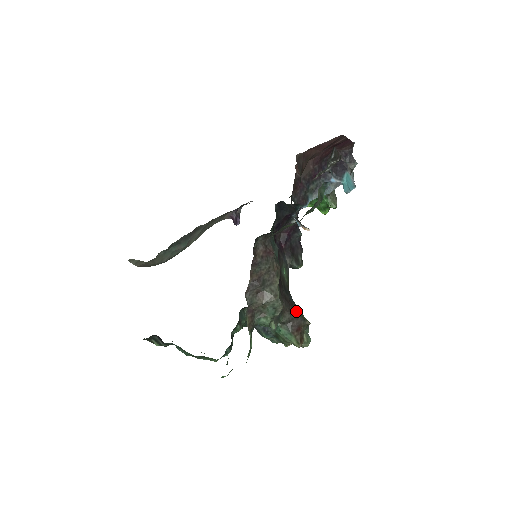
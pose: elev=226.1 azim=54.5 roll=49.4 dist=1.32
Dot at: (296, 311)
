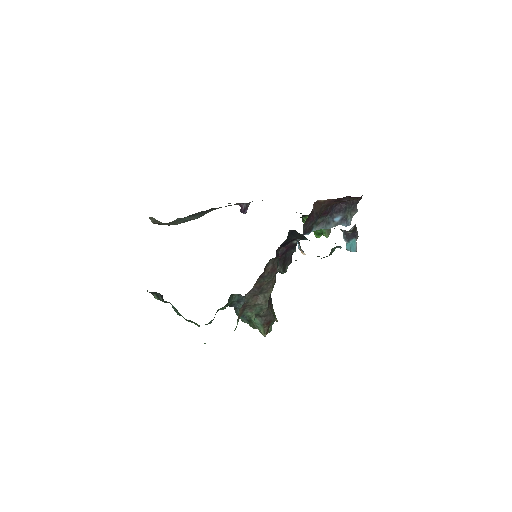
Dot at: (271, 309)
